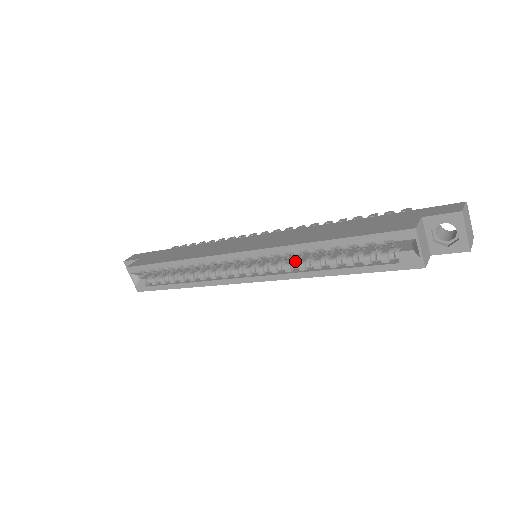
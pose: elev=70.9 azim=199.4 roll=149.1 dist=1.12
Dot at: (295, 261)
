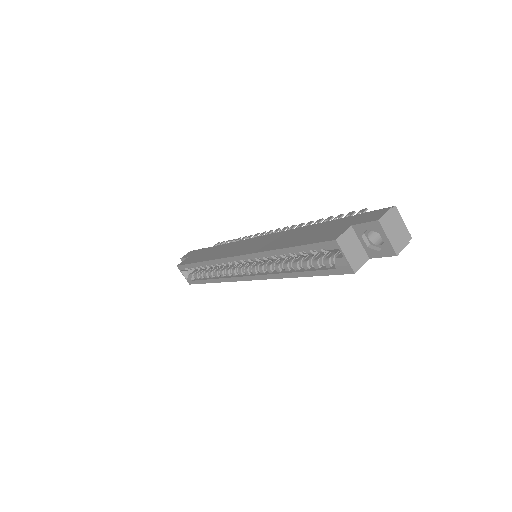
Dot at: (274, 263)
